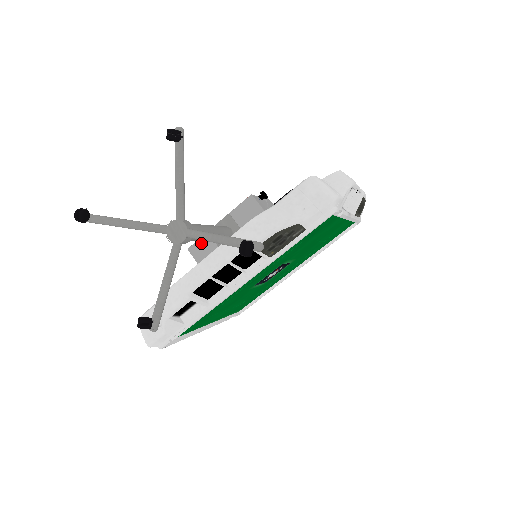
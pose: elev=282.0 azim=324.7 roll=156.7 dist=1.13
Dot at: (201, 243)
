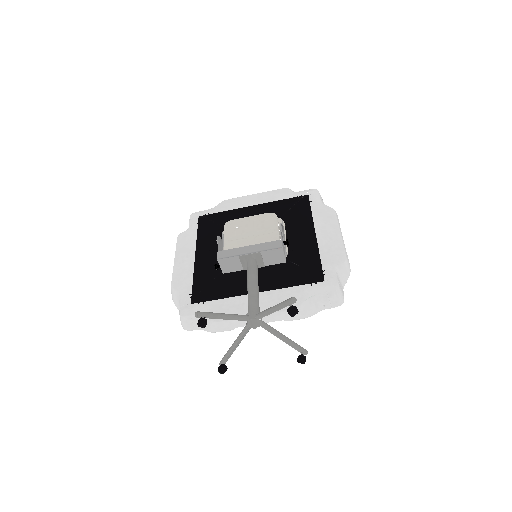
Dot at: (230, 260)
